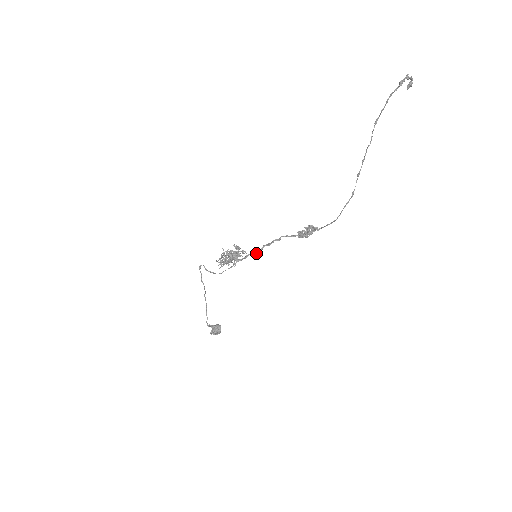
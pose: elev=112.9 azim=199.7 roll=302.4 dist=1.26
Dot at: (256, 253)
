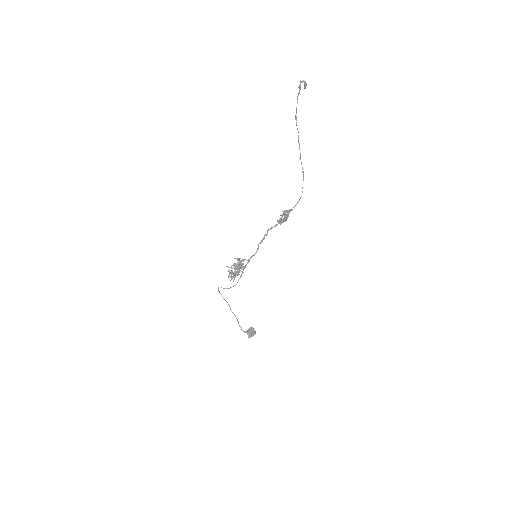
Dot at: occluded
